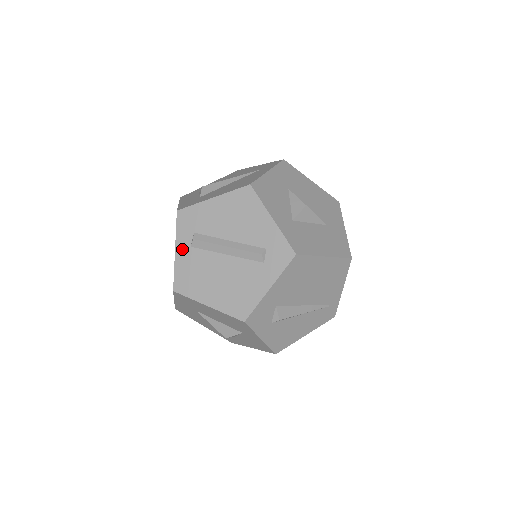
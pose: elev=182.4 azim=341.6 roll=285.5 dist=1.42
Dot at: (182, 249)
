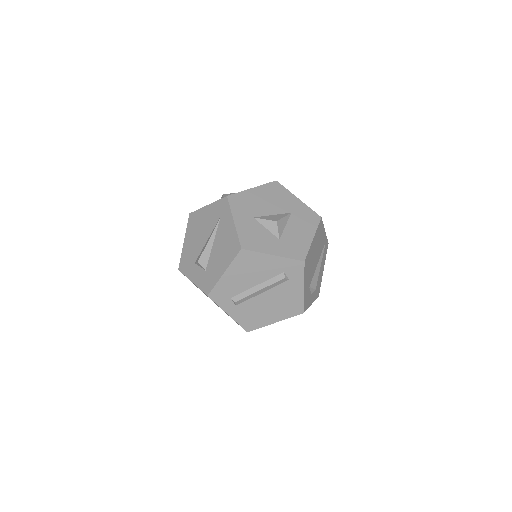
Dot at: (232, 311)
